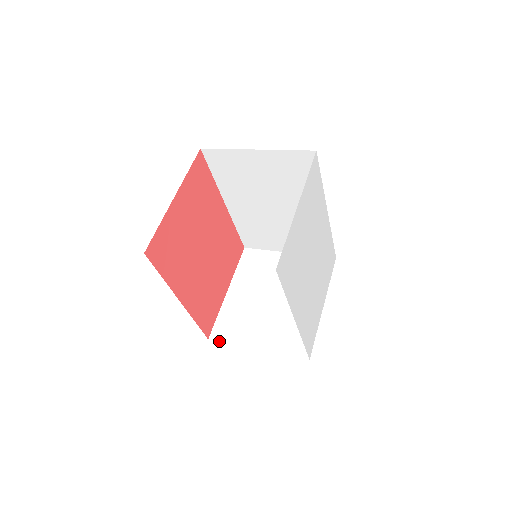
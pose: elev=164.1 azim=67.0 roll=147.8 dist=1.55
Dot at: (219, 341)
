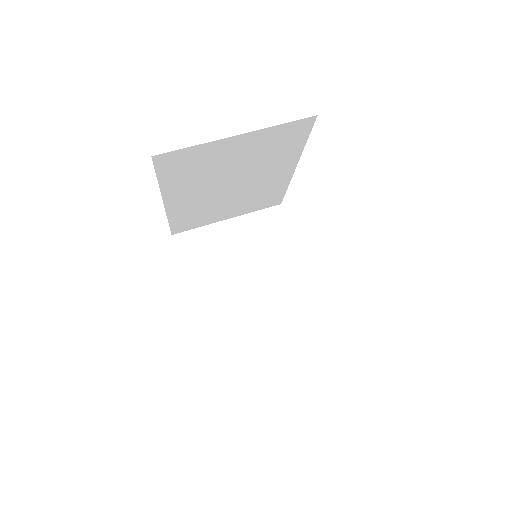
Dot at: occluded
